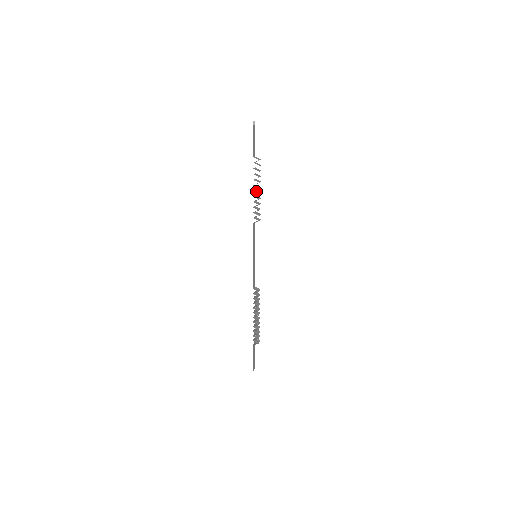
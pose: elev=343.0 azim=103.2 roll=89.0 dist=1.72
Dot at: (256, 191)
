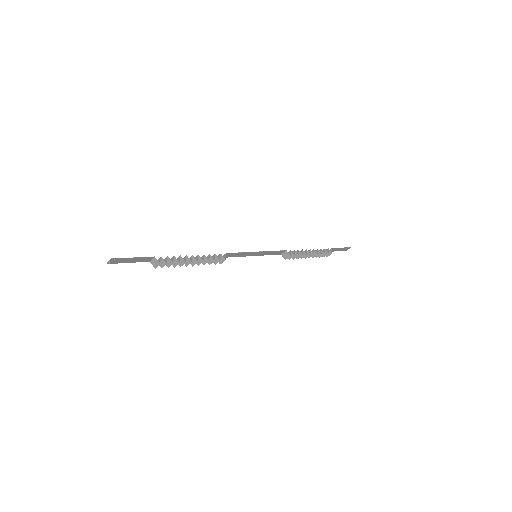
Dot at: (191, 259)
